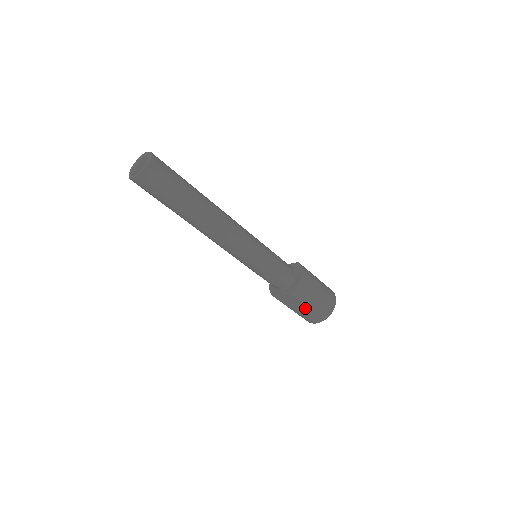
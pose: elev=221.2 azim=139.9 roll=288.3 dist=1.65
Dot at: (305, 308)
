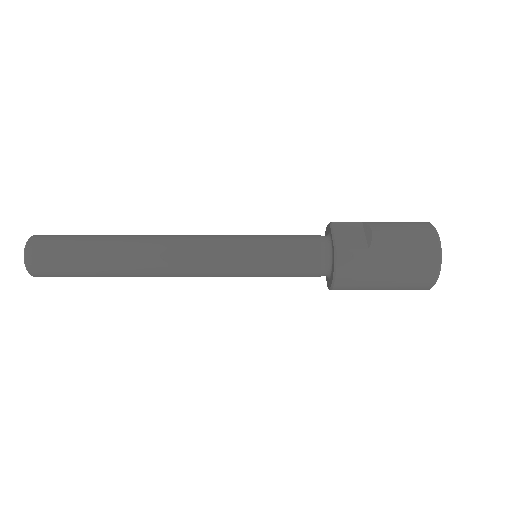
Dot at: occluded
